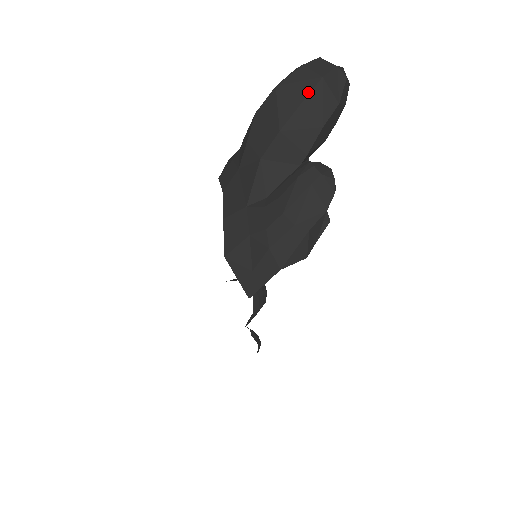
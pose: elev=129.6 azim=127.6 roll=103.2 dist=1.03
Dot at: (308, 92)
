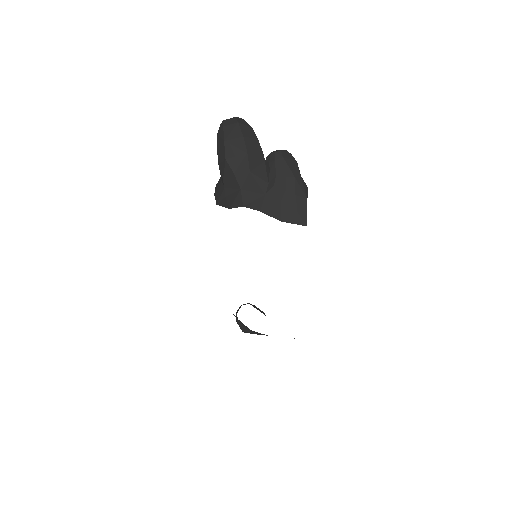
Dot at: (240, 131)
